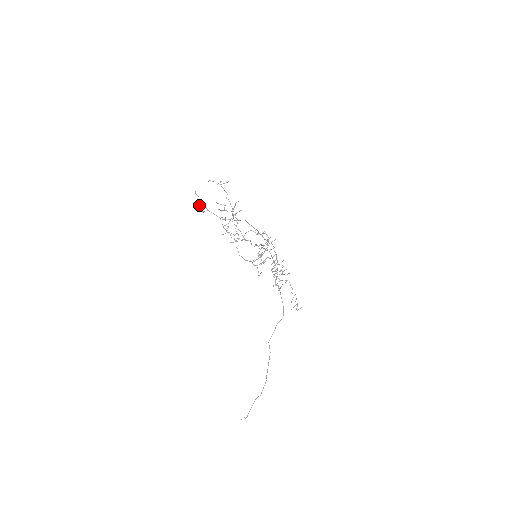
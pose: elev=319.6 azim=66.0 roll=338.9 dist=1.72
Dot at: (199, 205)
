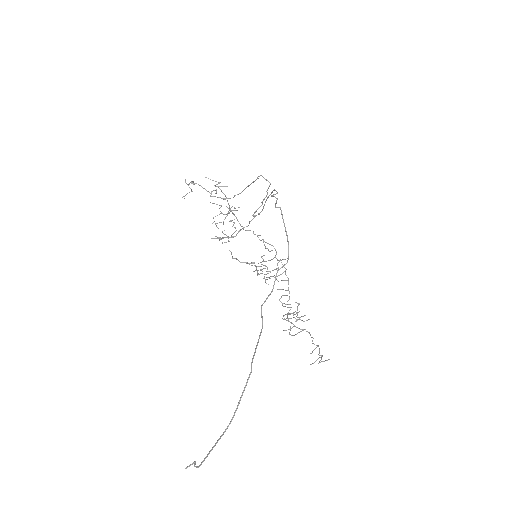
Dot at: (187, 193)
